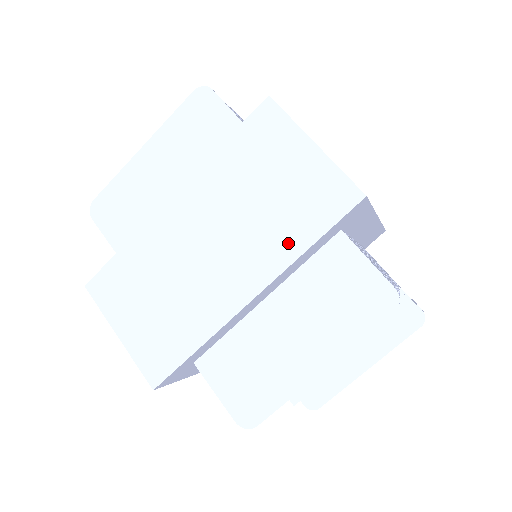
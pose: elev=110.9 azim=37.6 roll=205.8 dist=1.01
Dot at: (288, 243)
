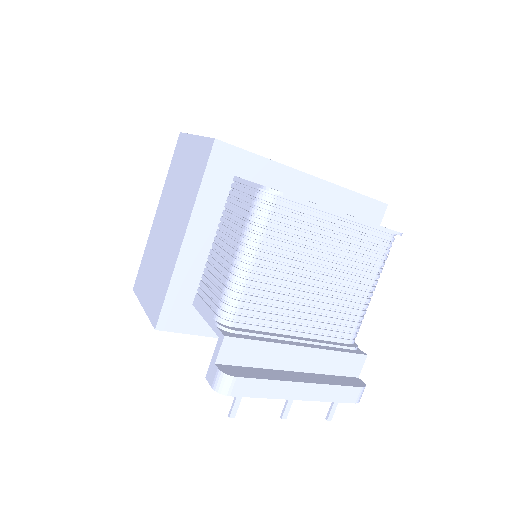
Dot at: occluded
